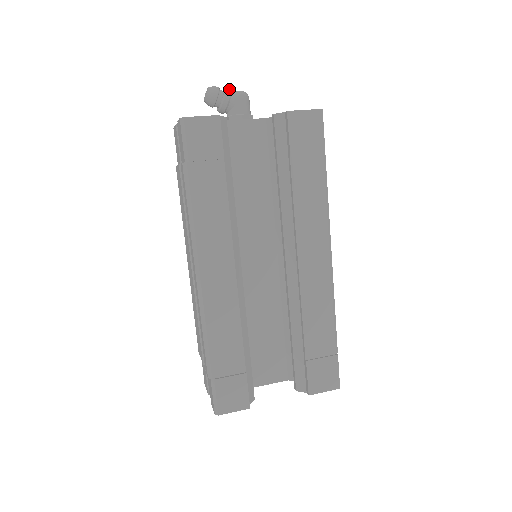
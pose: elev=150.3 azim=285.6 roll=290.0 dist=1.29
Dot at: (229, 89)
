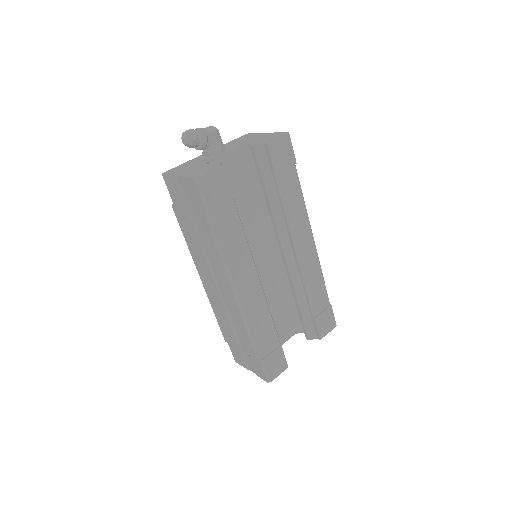
Dot at: (203, 129)
